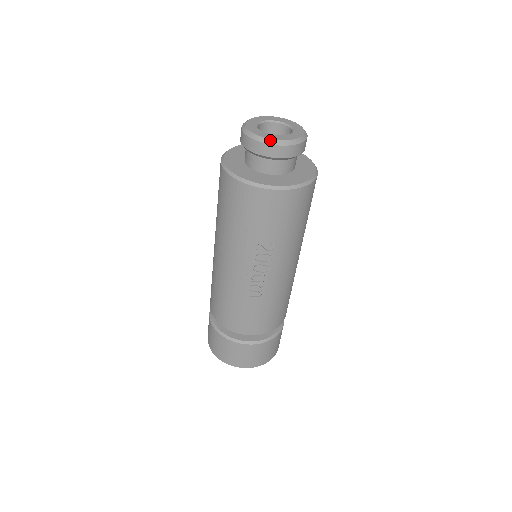
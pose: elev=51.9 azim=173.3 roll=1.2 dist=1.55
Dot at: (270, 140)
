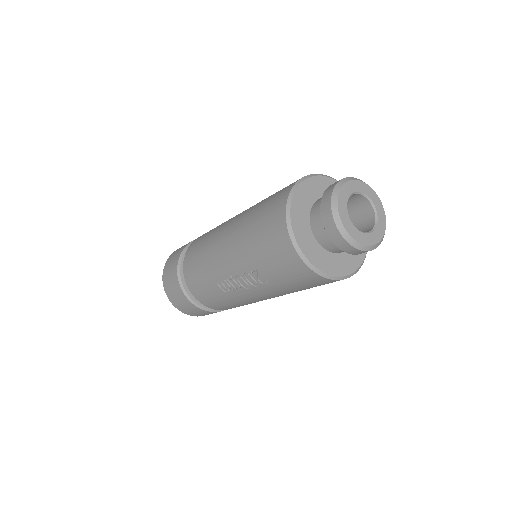
Dot at: (342, 227)
